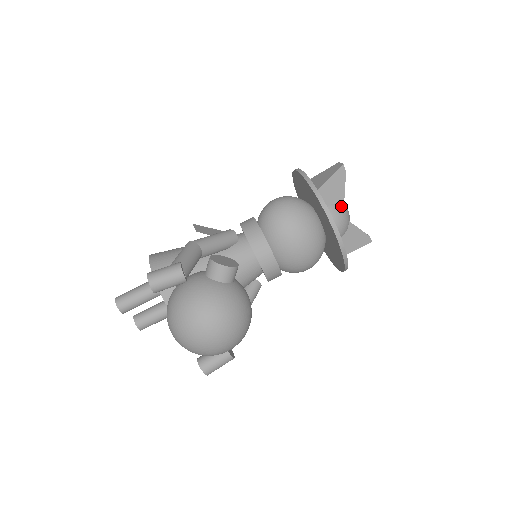
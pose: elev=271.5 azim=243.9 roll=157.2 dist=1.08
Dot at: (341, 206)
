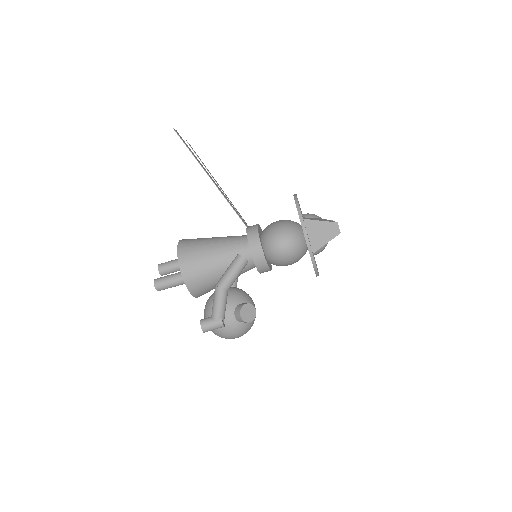
Dot at: (326, 244)
